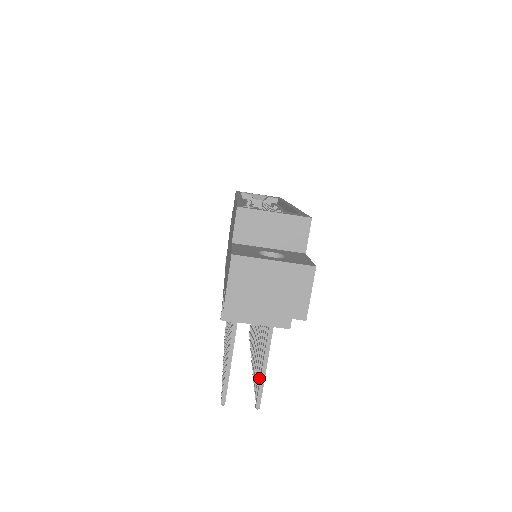
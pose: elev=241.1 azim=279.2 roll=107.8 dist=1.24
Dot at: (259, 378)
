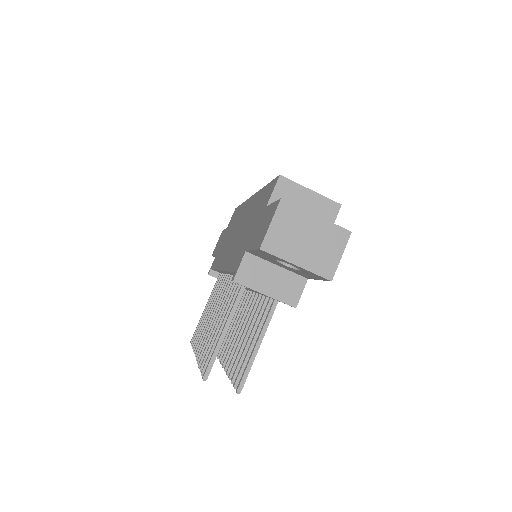
Dot at: (244, 364)
